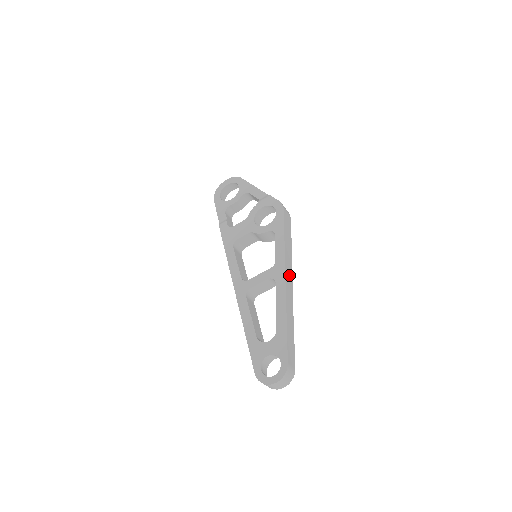
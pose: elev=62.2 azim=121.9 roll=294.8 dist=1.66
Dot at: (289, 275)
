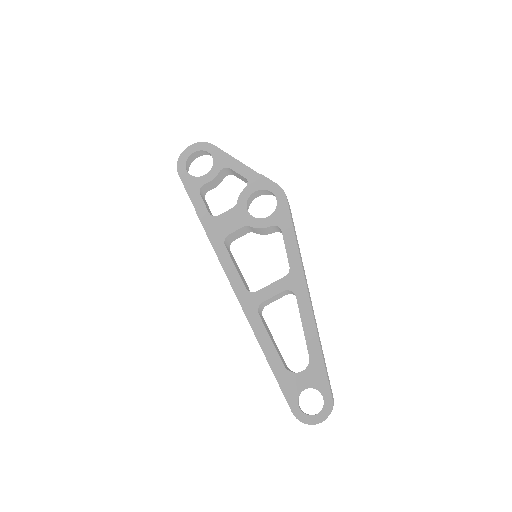
Dot at: occluded
